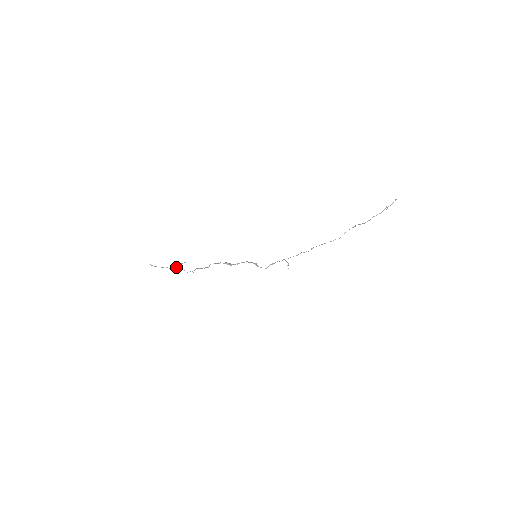
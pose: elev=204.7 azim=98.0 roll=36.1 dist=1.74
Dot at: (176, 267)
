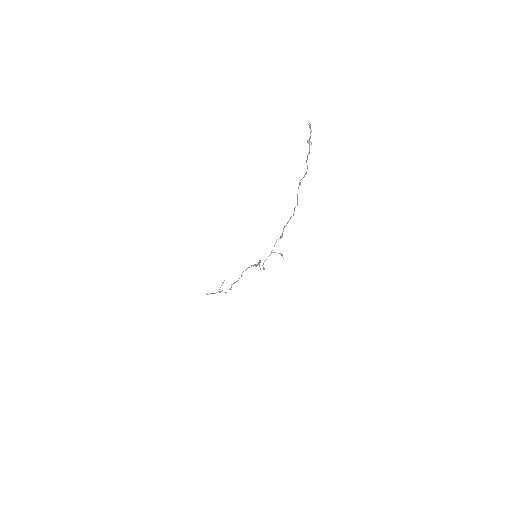
Dot at: (218, 291)
